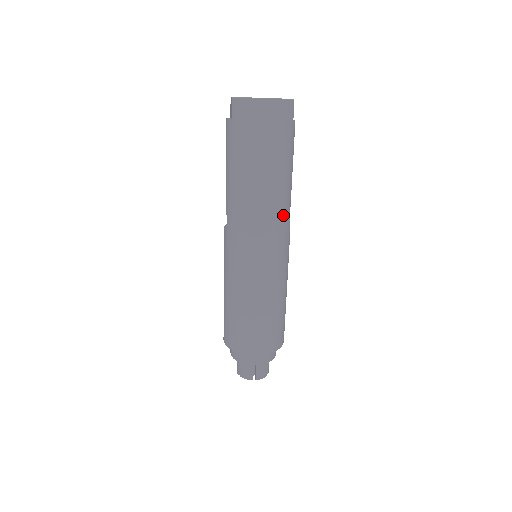
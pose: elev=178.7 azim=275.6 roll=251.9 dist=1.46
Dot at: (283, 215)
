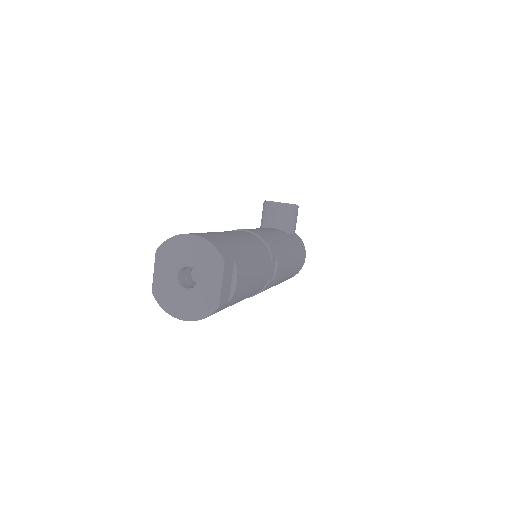
Dot at: (257, 292)
